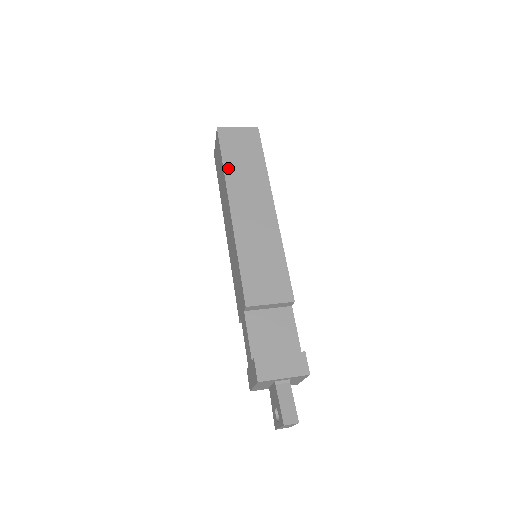
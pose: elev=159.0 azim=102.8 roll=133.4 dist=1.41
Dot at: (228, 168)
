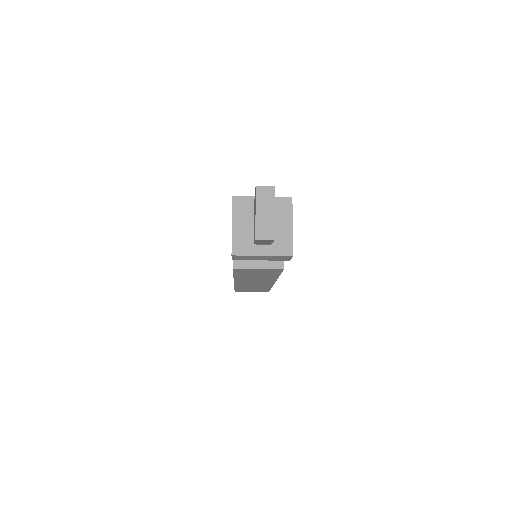
Dot at: occluded
